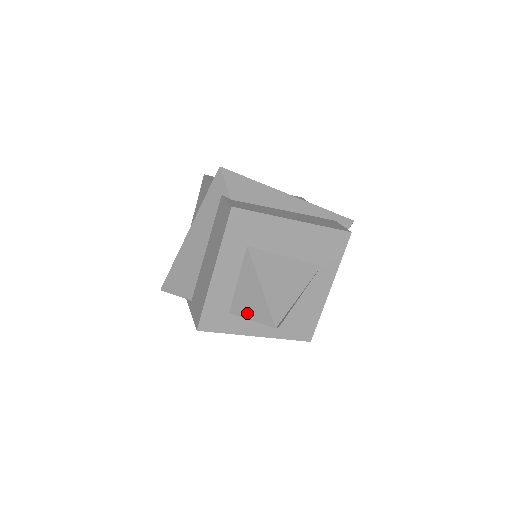
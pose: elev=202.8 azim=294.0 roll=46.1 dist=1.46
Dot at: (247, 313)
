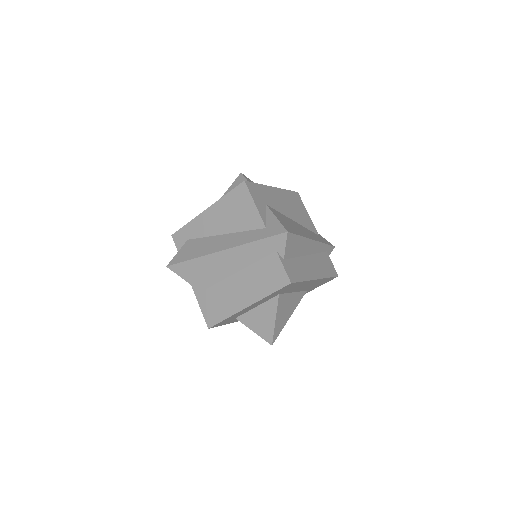
Dot at: (253, 327)
